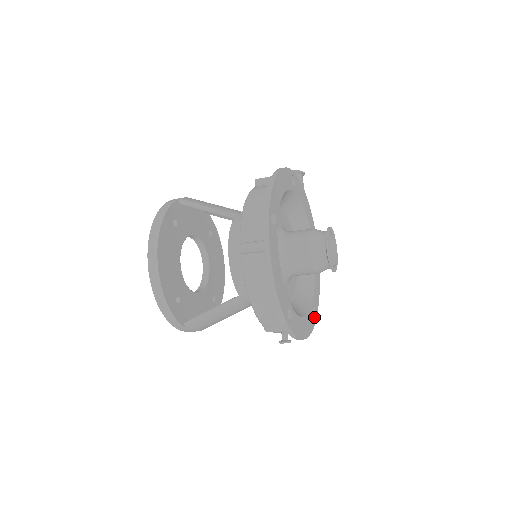
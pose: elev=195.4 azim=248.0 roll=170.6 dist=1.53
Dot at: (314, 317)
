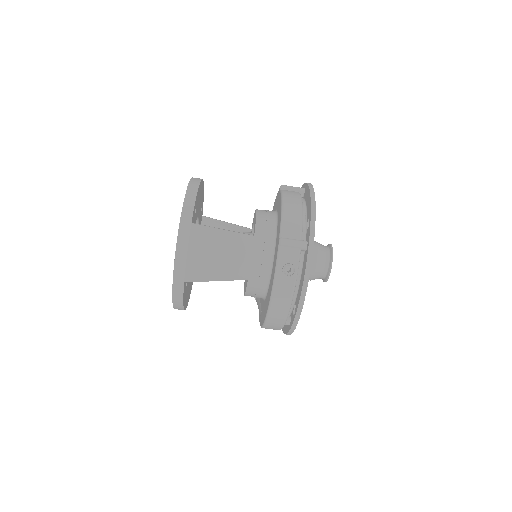
Dot at: occluded
